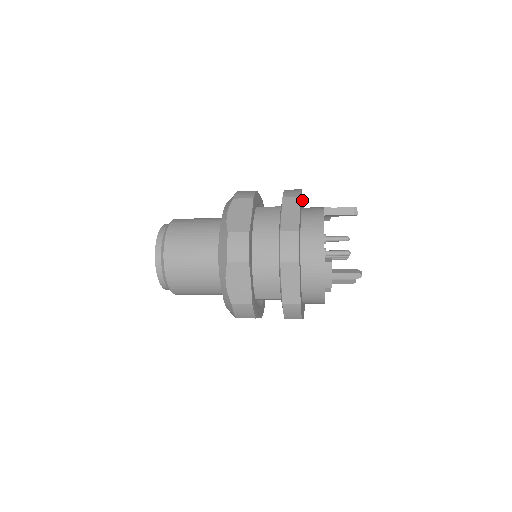
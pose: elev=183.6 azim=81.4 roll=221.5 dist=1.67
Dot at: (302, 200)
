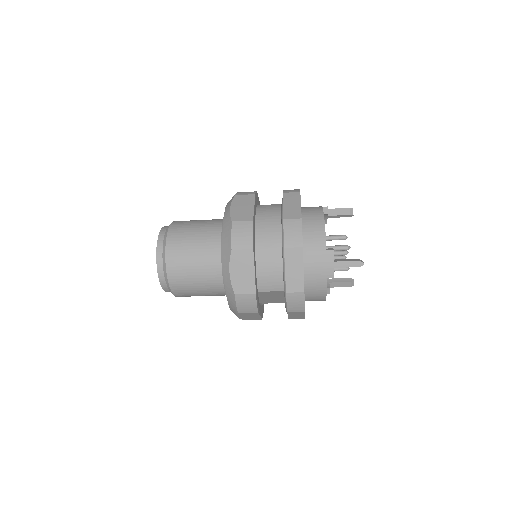
Dot at: occluded
